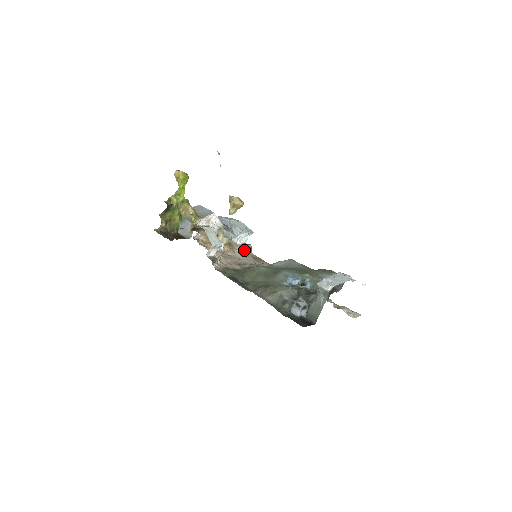
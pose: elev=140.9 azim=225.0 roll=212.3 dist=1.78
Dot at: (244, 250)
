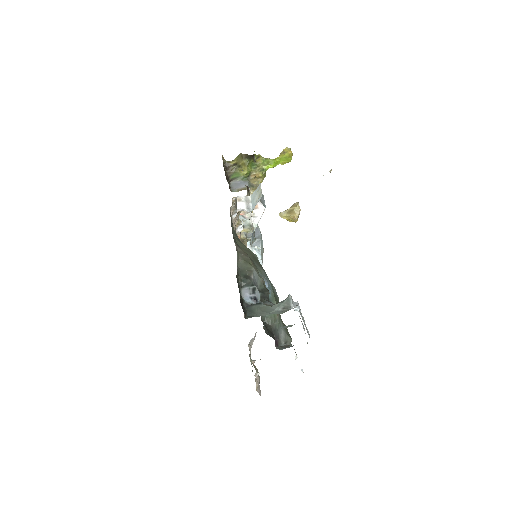
Dot at: occluded
